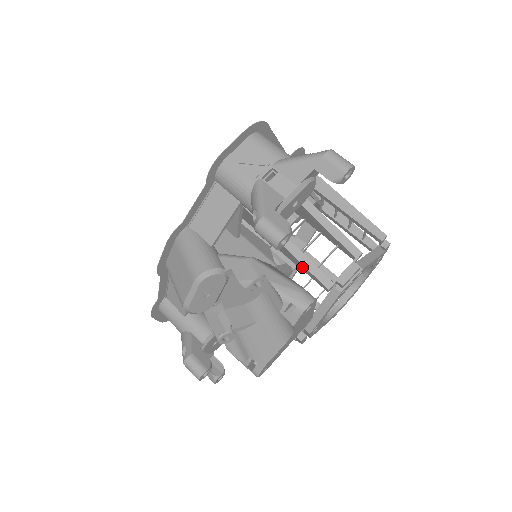
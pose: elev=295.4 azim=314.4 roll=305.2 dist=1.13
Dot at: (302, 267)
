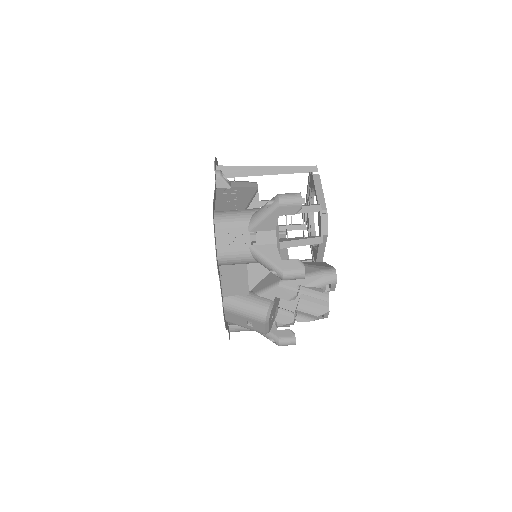
Dot at: occluded
